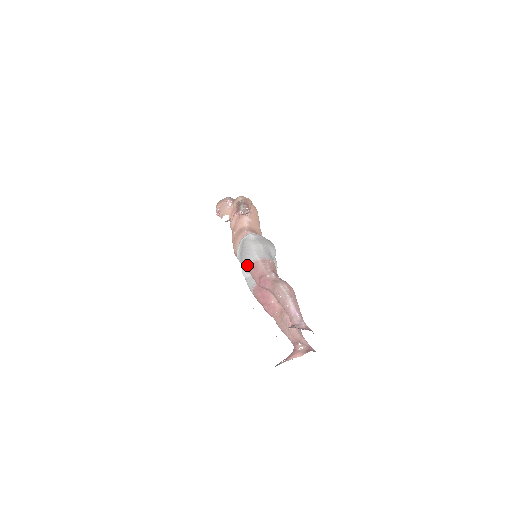
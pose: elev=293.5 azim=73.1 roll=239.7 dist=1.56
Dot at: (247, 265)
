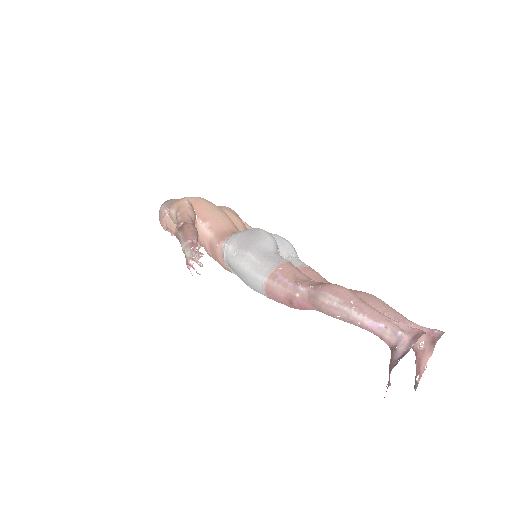
Dot at: occluded
